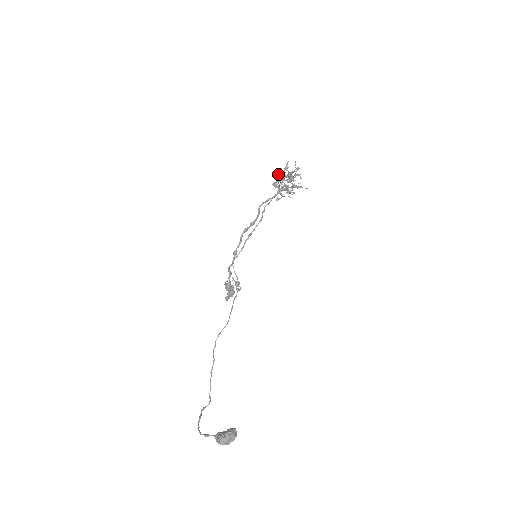
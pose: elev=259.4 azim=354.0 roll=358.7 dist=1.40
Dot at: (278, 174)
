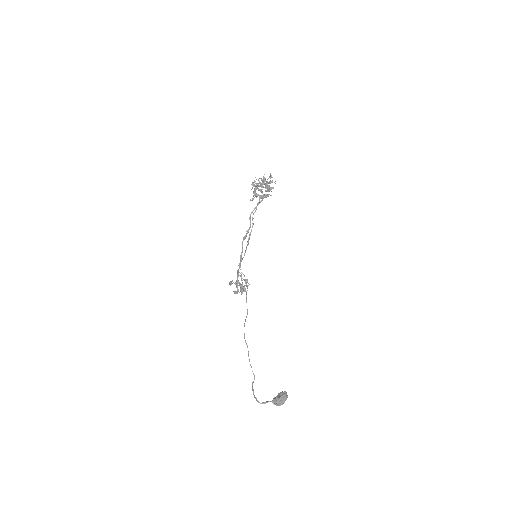
Dot at: occluded
